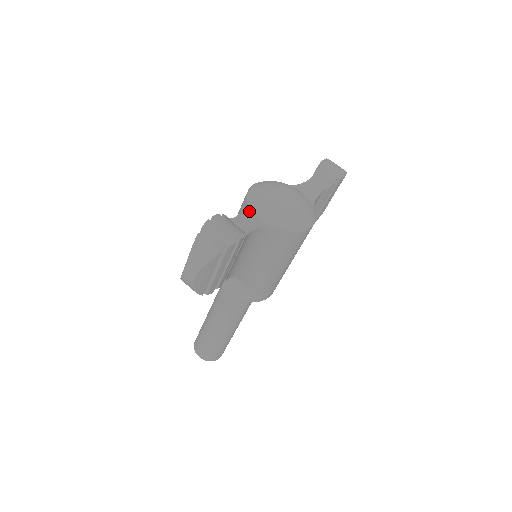
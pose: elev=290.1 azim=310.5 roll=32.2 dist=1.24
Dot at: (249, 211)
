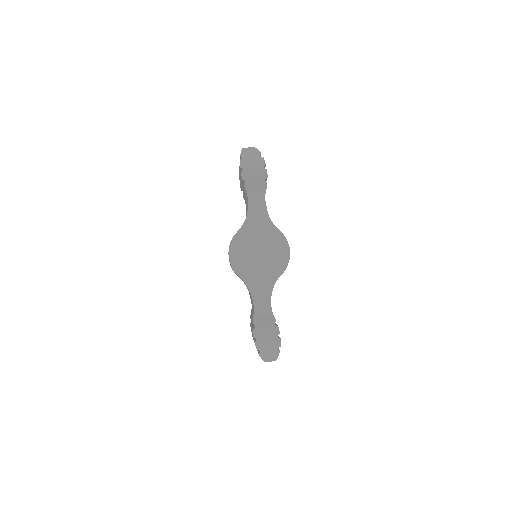
Dot at: (252, 288)
